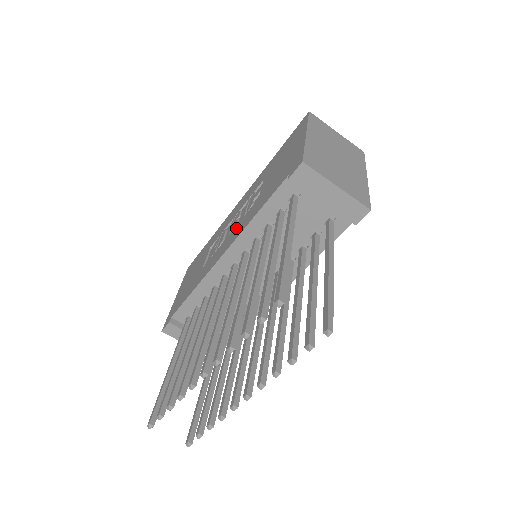
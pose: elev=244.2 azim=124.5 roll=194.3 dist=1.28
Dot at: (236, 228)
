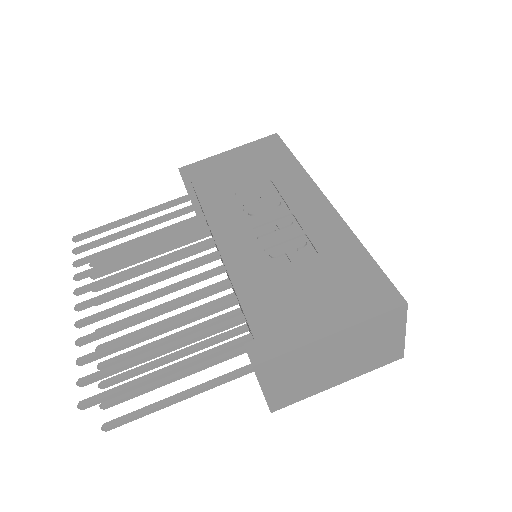
Dot at: (250, 243)
